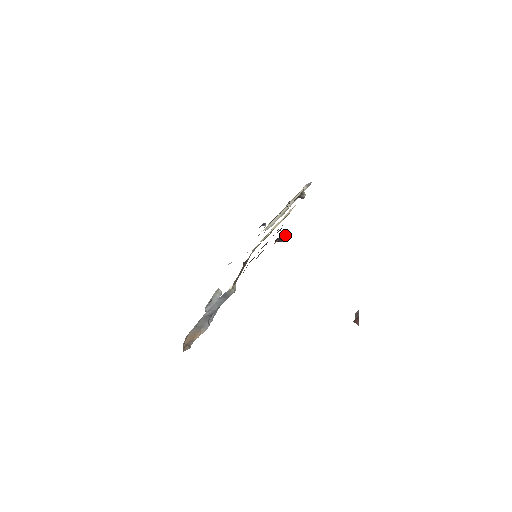
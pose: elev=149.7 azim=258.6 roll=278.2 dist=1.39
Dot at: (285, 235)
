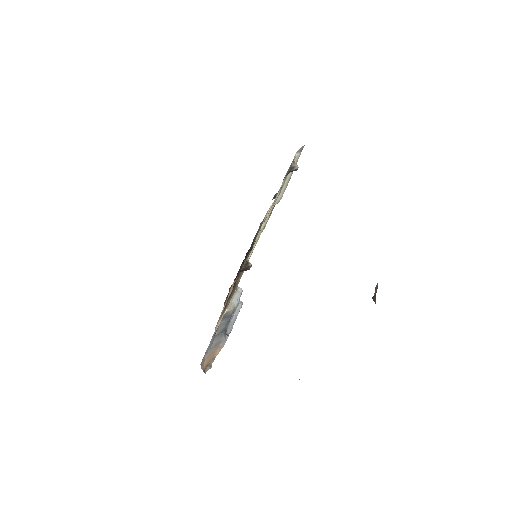
Dot at: (249, 263)
